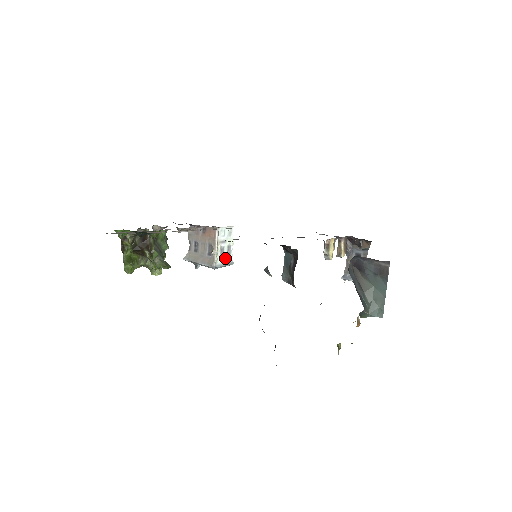
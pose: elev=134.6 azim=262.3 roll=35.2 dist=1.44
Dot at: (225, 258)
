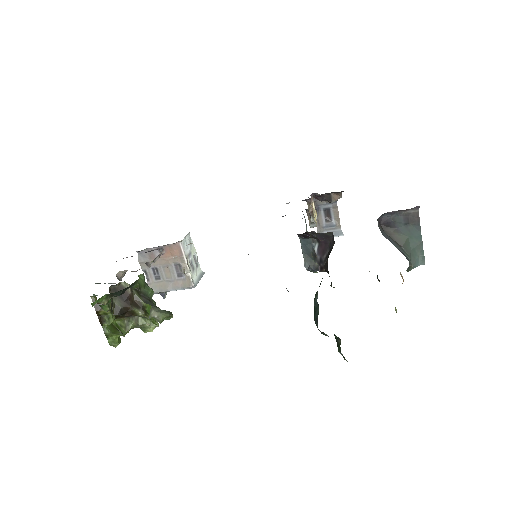
Dot at: (196, 272)
